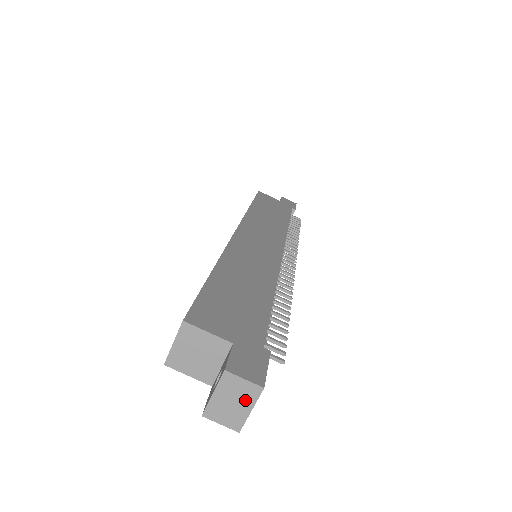
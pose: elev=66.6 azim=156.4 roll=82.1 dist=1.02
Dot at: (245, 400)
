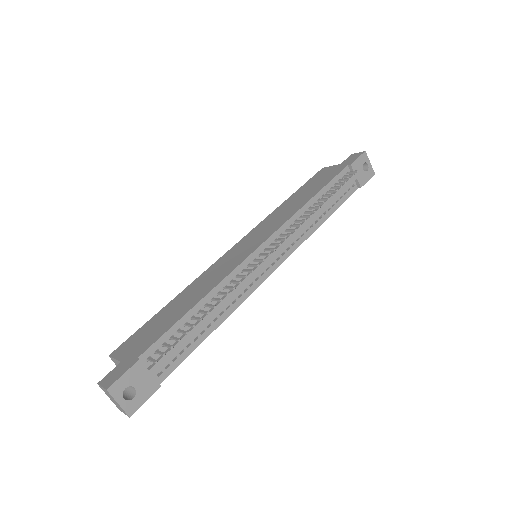
Dot at: (112, 398)
